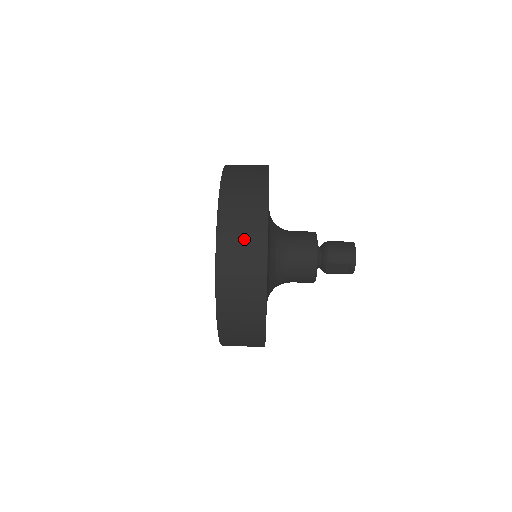
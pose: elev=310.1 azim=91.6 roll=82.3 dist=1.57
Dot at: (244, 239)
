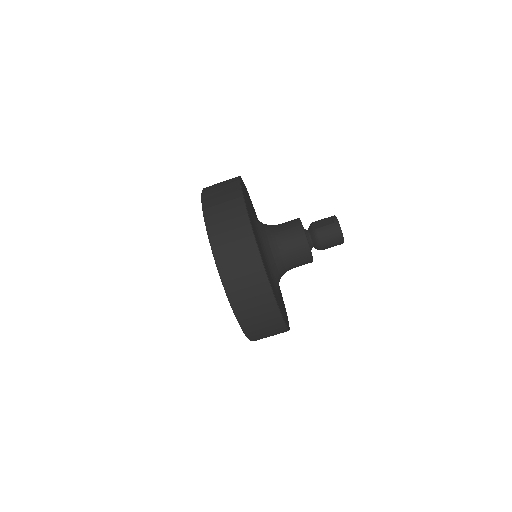
Dot at: occluded
